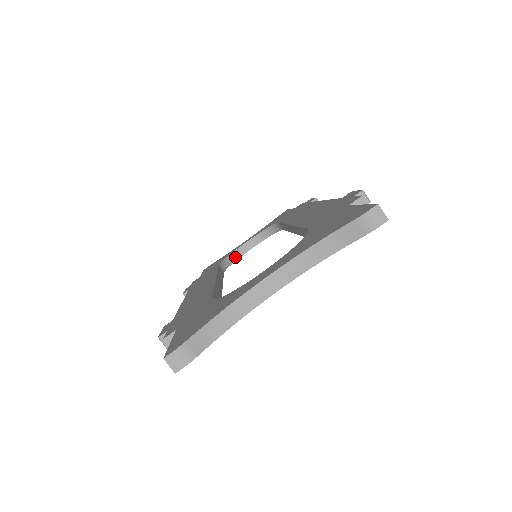
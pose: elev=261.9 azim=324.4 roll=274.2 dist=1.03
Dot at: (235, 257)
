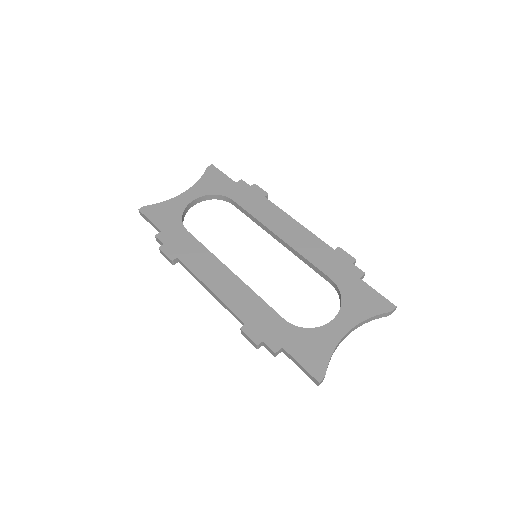
Dot at: (185, 213)
